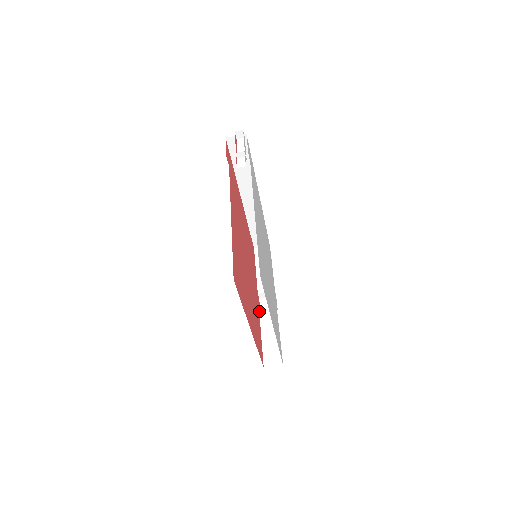
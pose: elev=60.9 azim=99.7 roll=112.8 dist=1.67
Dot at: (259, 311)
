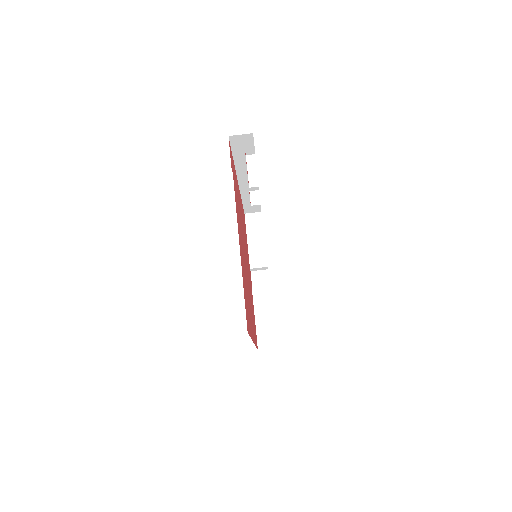
Dot at: (252, 289)
